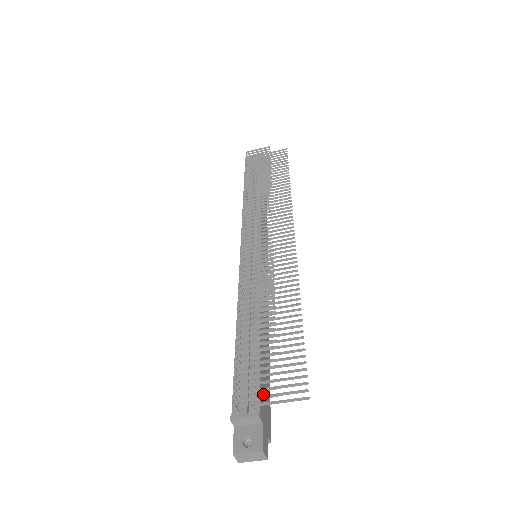
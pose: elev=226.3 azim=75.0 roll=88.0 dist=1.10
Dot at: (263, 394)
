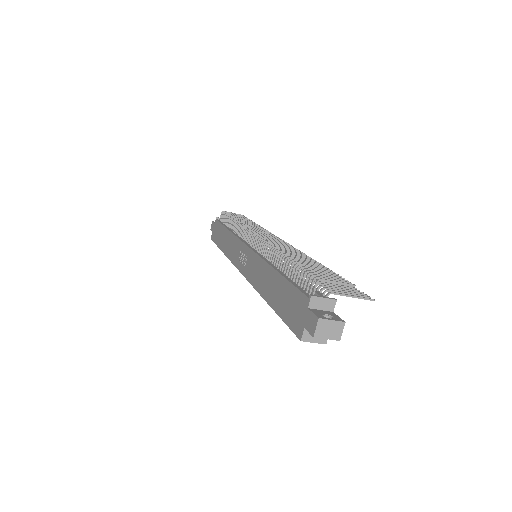
Dot at: occluded
